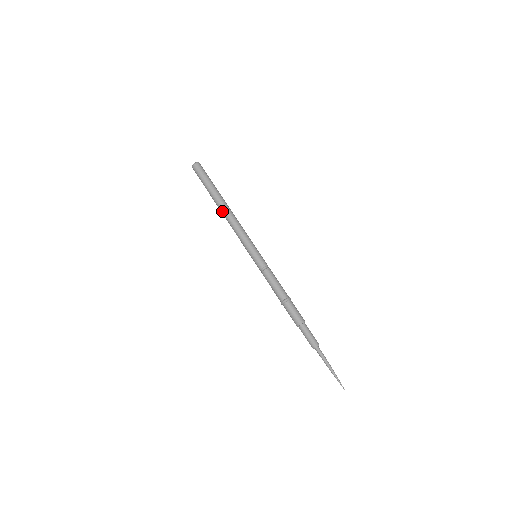
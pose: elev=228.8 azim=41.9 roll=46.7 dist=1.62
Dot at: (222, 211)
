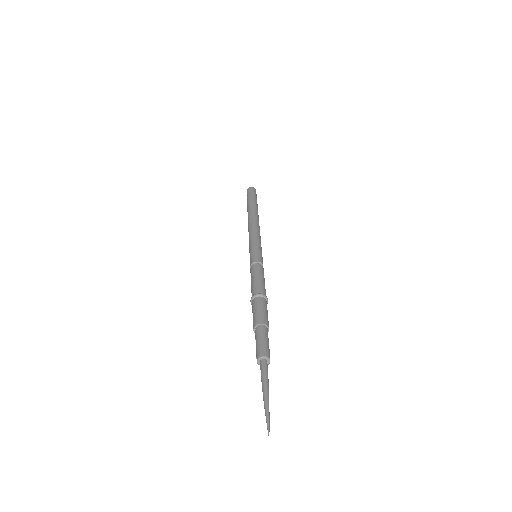
Dot at: (251, 215)
